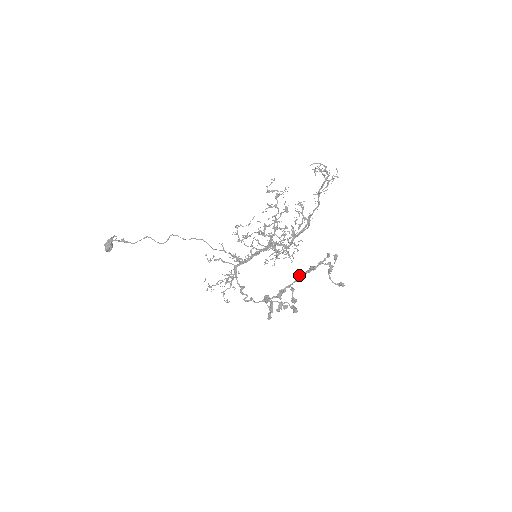
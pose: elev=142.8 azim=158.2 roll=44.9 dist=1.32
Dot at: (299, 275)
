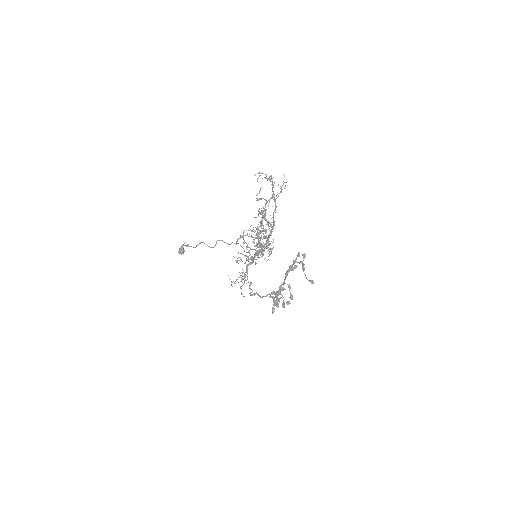
Dot at: (285, 273)
